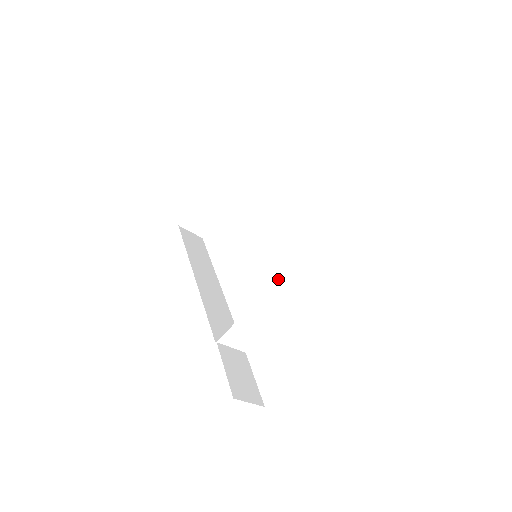
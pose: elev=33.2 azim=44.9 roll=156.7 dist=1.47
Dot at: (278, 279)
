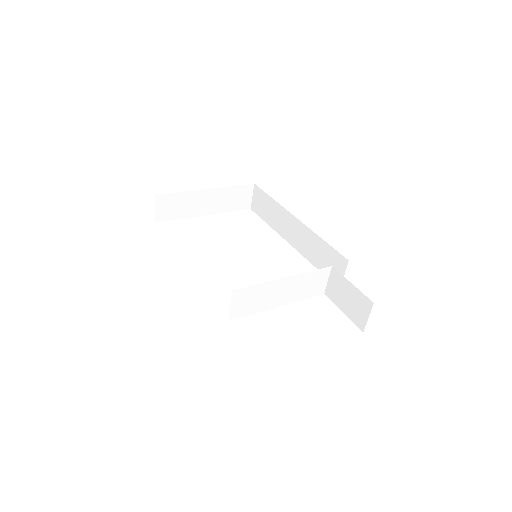
Dot at: (306, 273)
